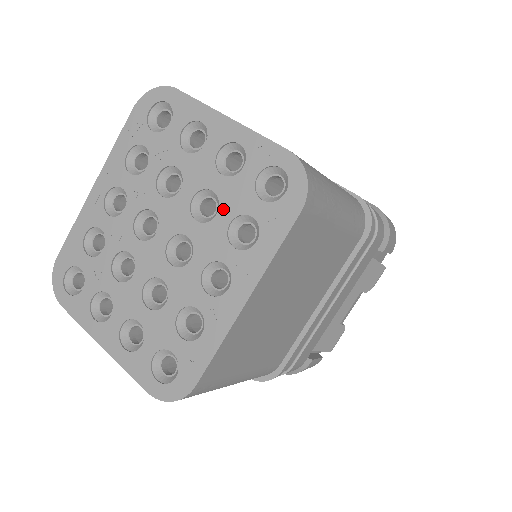
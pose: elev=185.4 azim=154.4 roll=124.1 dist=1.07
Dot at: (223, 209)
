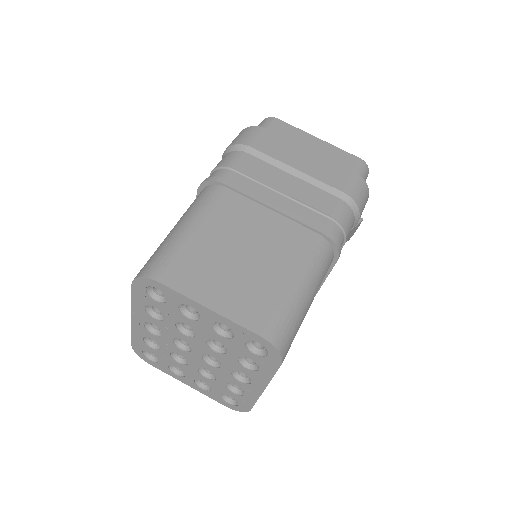
Dot at: (230, 352)
